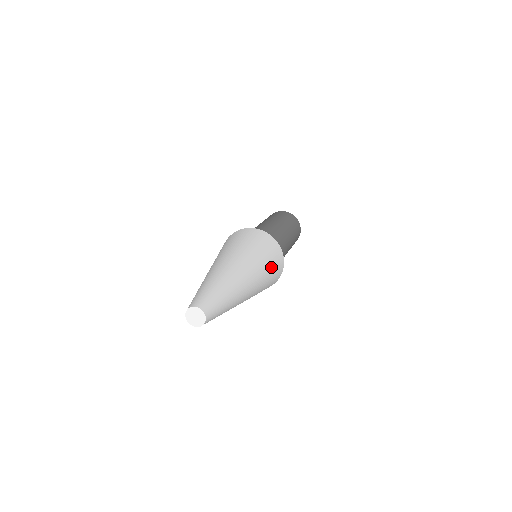
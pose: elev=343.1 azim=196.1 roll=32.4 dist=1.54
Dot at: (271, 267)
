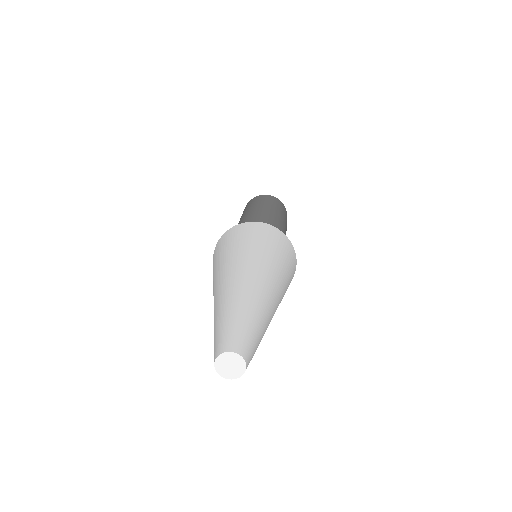
Dot at: (273, 248)
